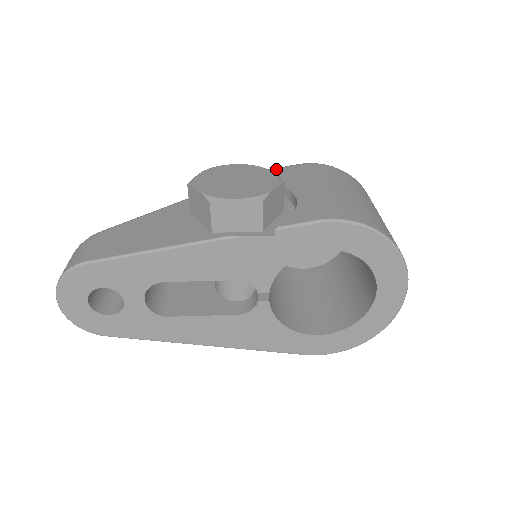
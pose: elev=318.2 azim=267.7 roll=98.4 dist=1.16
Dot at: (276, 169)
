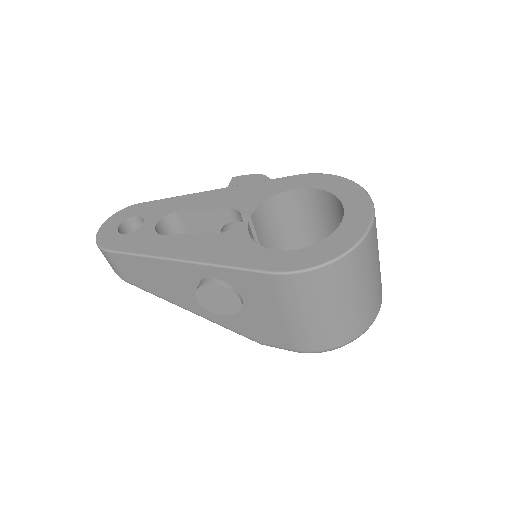
Dot at: occluded
